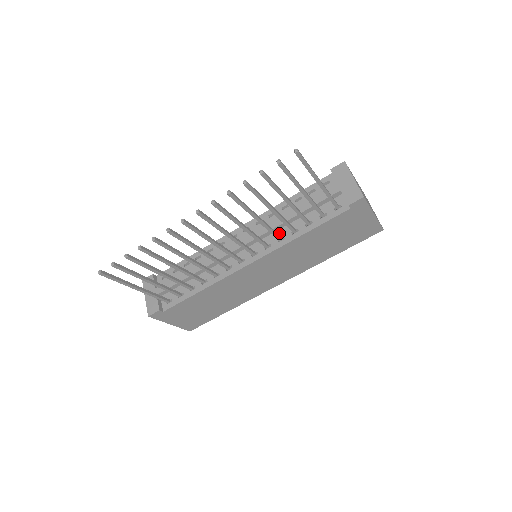
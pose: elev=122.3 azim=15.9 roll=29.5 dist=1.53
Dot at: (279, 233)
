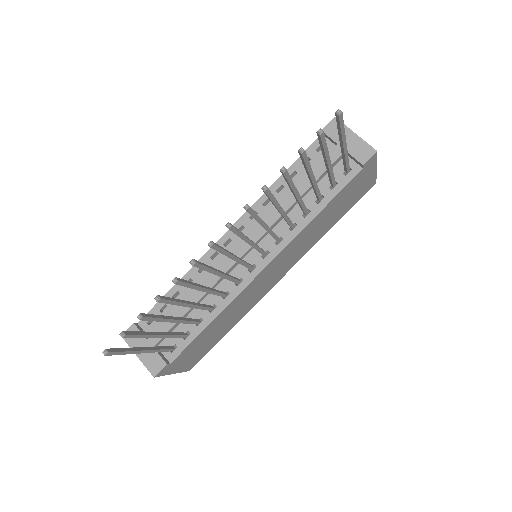
Dot at: occluded
